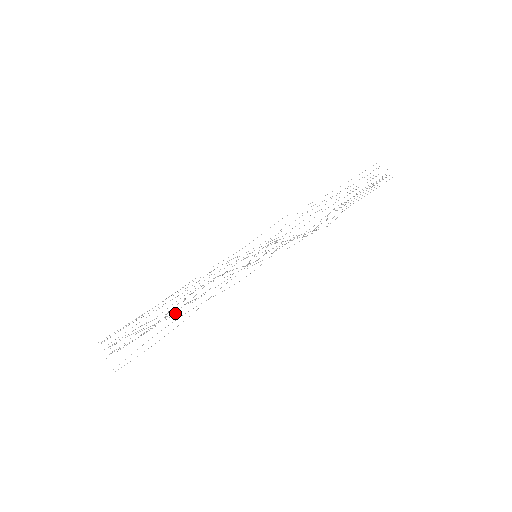
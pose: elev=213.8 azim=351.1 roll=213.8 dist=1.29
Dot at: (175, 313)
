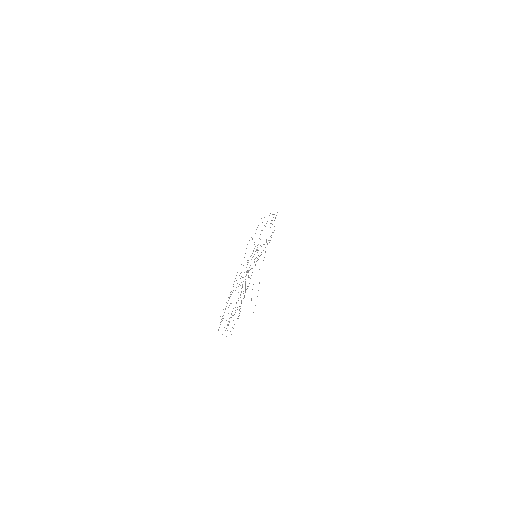
Dot at: occluded
